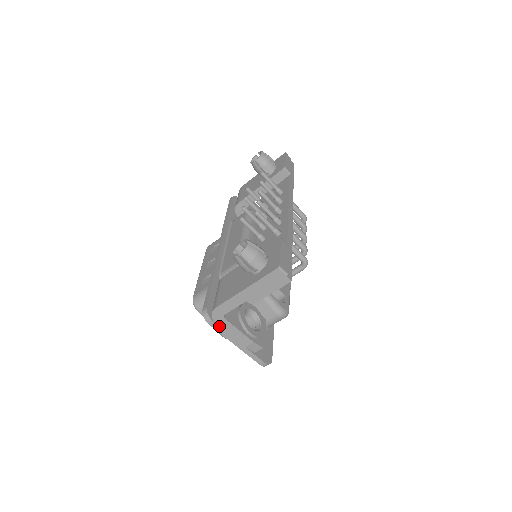
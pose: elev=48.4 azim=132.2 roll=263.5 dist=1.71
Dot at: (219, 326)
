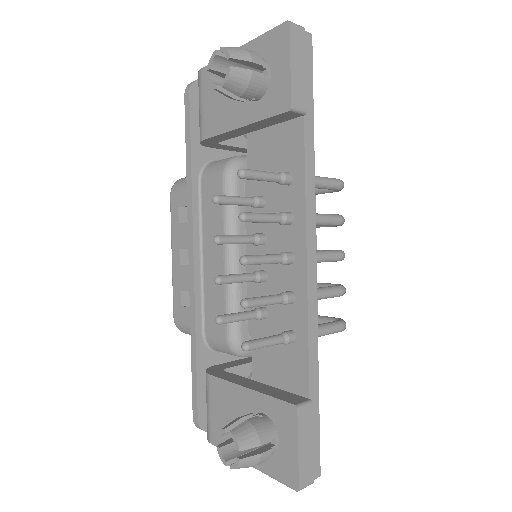
Dot at: occluded
